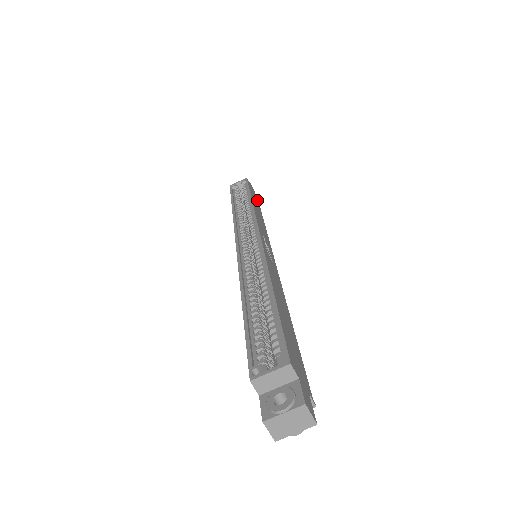
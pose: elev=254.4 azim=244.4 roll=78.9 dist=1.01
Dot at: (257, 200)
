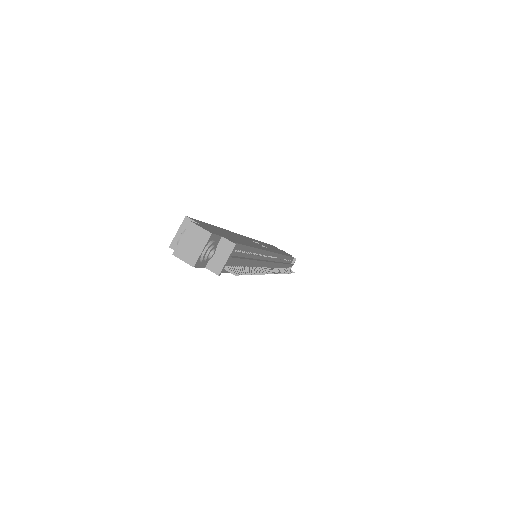
Dot at: occluded
